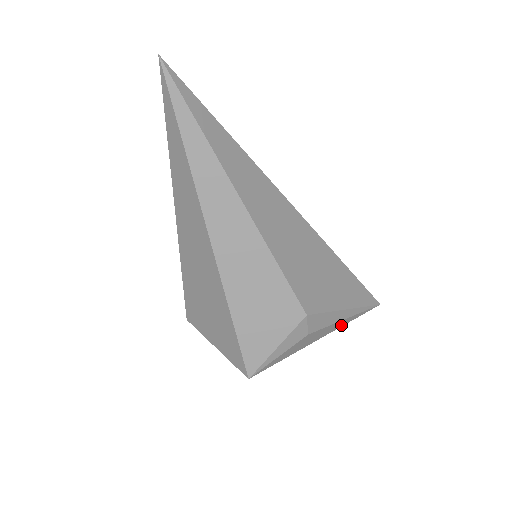
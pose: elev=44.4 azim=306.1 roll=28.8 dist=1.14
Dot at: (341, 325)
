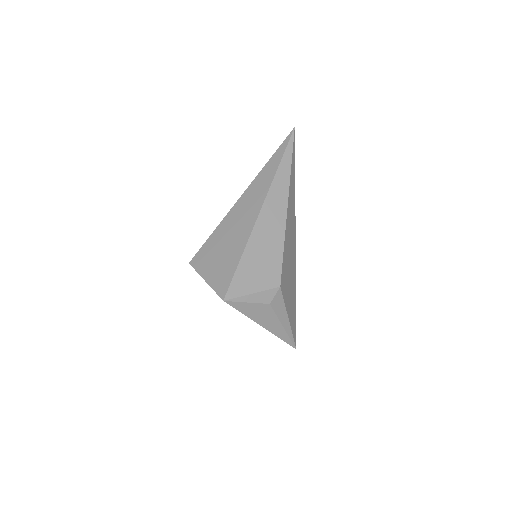
Dot at: (276, 333)
